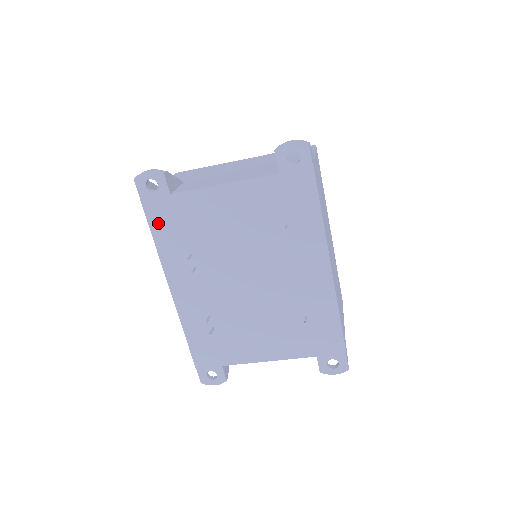
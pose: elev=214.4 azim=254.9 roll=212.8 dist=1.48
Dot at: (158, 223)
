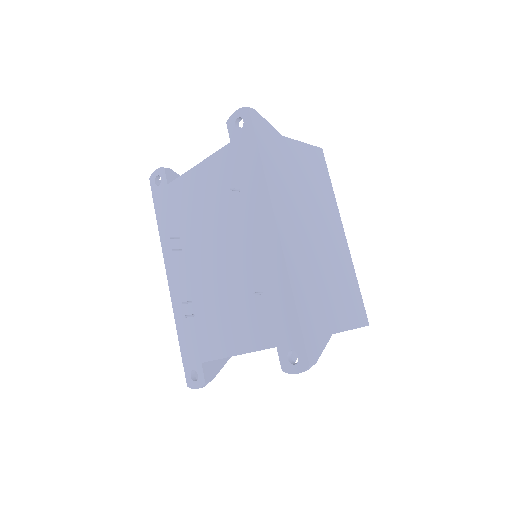
Dot at: (161, 213)
